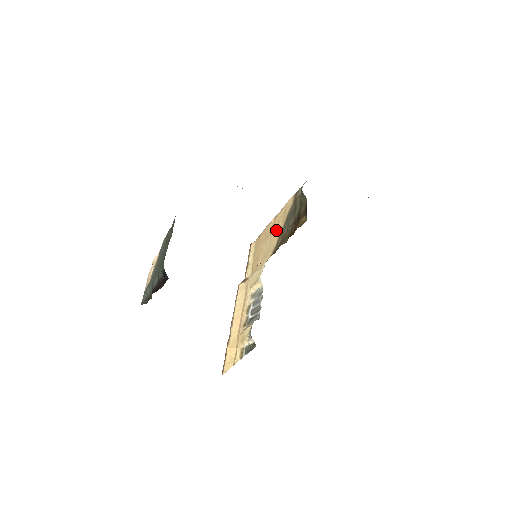
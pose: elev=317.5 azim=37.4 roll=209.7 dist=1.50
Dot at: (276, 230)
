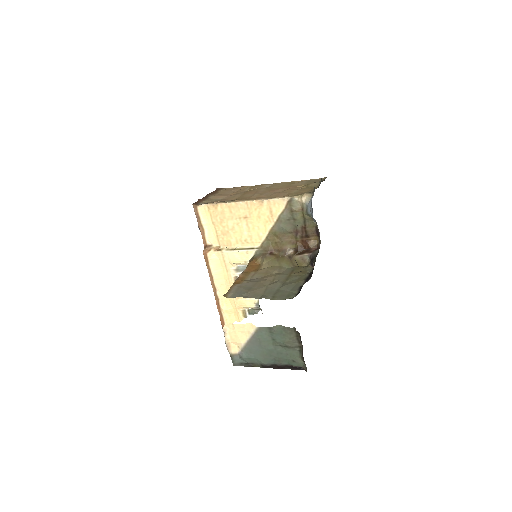
Dot at: (258, 221)
